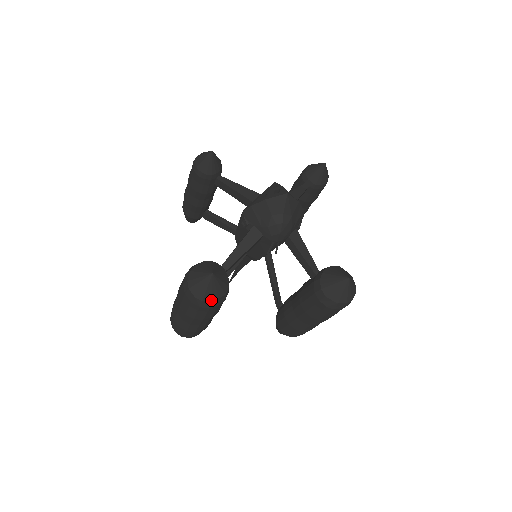
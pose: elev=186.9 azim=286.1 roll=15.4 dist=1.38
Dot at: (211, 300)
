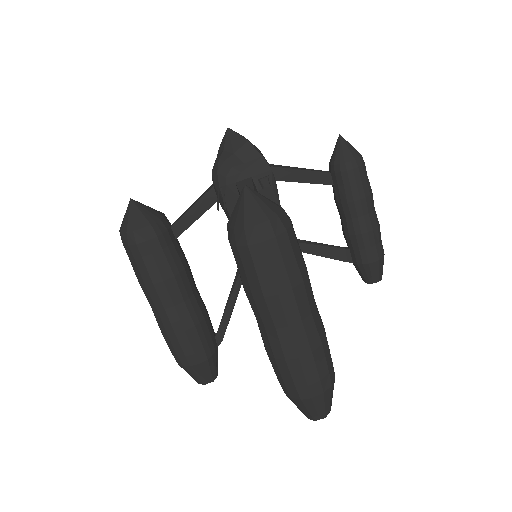
Dot at: (126, 231)
